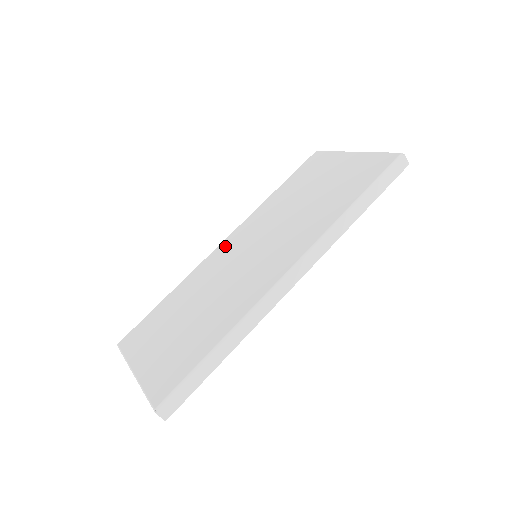
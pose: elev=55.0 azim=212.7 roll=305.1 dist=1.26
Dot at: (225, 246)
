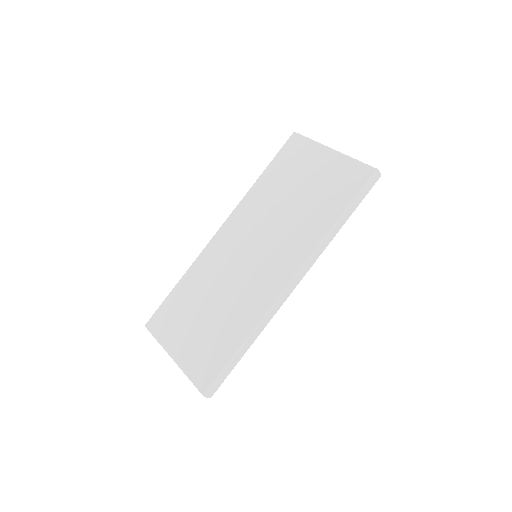
Dot at: (223, 236)
